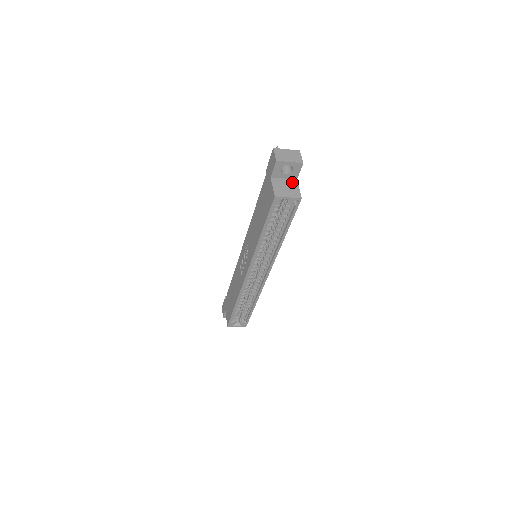
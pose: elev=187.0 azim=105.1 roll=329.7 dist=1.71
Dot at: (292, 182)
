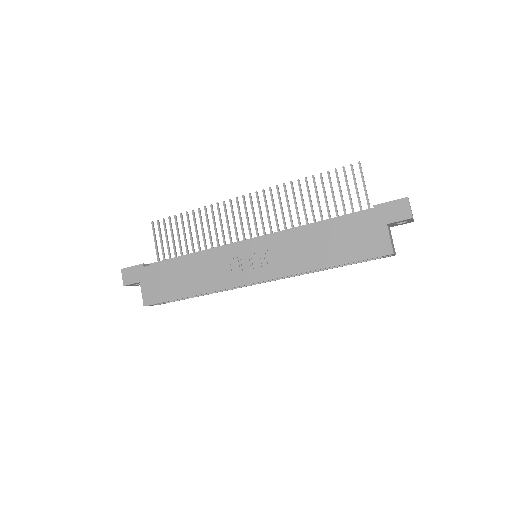
Dot at: occluded
